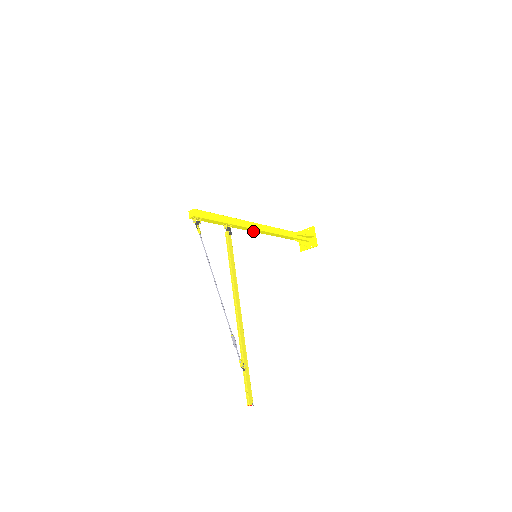
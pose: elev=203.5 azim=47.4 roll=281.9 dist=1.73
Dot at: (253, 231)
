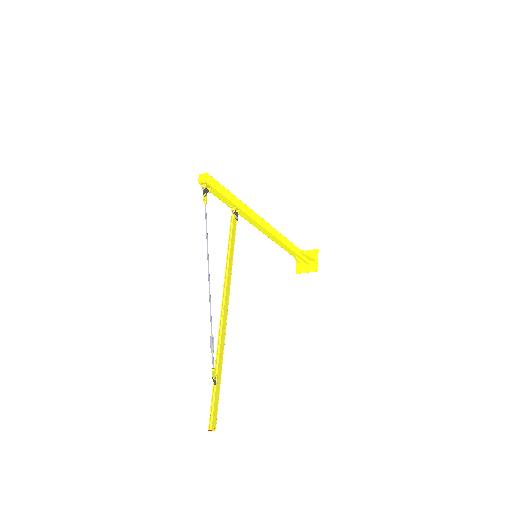
Dot at: (258, 228)
